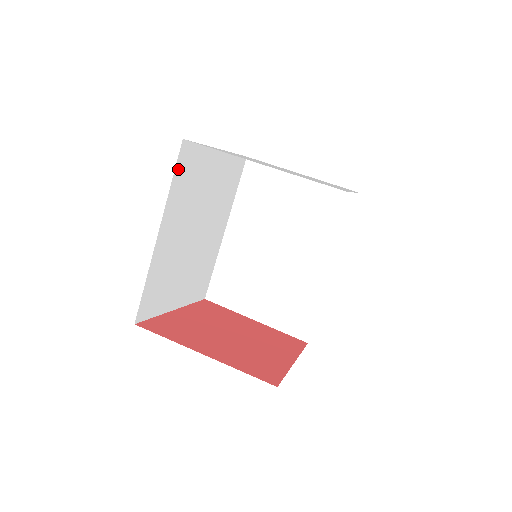
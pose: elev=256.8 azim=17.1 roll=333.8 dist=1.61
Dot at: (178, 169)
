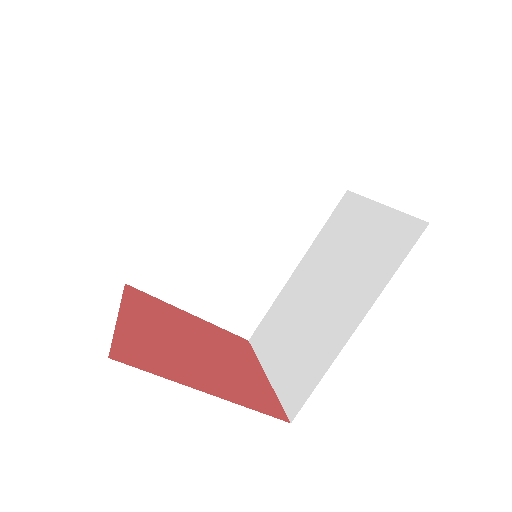
Dot at: occluded
